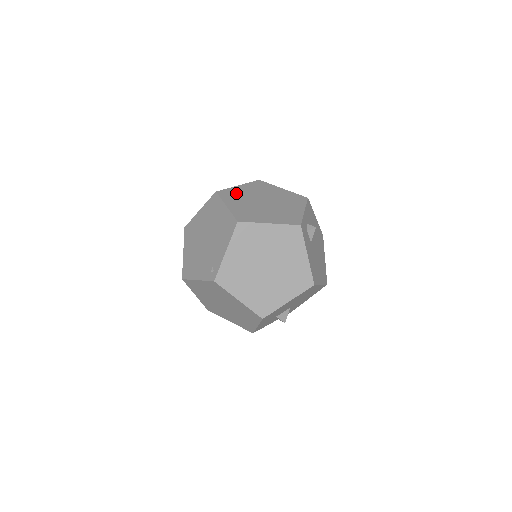
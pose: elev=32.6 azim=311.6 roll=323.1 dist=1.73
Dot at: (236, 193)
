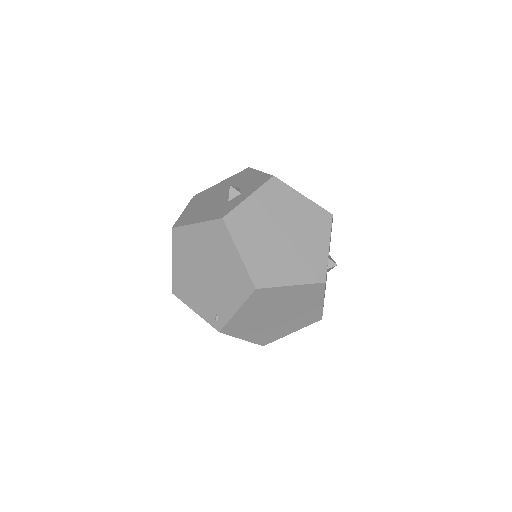
Dot at: (248, 218)
